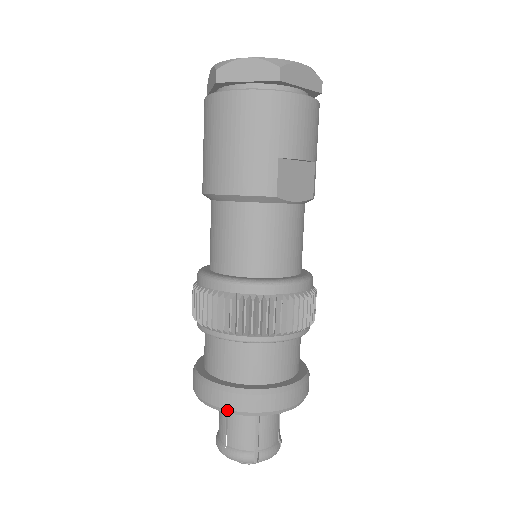
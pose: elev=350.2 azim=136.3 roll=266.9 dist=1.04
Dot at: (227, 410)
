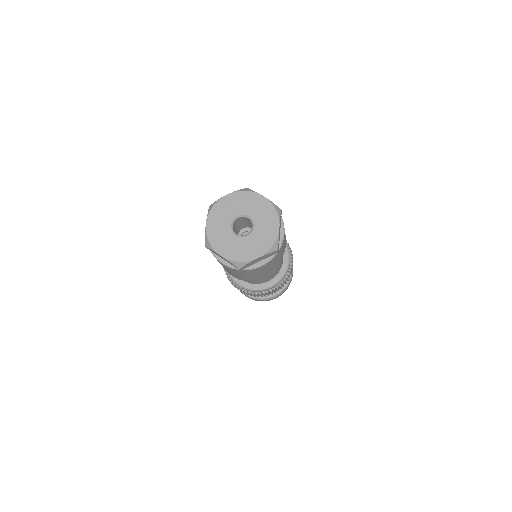
Dot at: occluded
